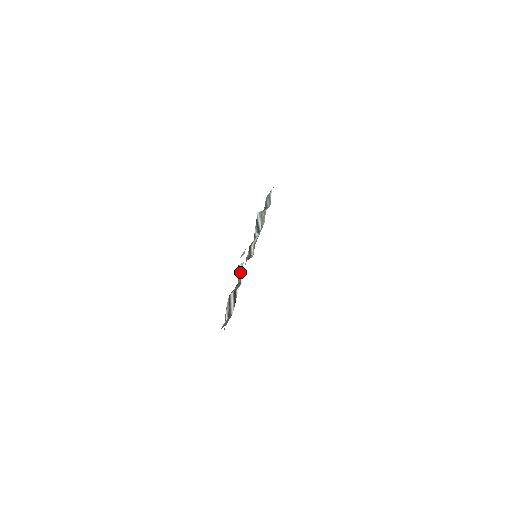
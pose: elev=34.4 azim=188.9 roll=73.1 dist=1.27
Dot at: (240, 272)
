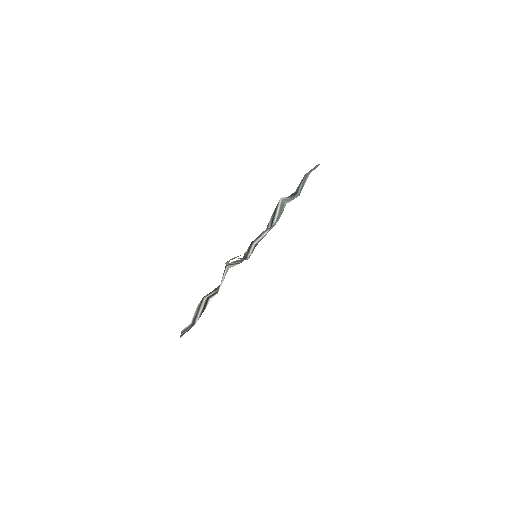
Dot at: (223, 277)
